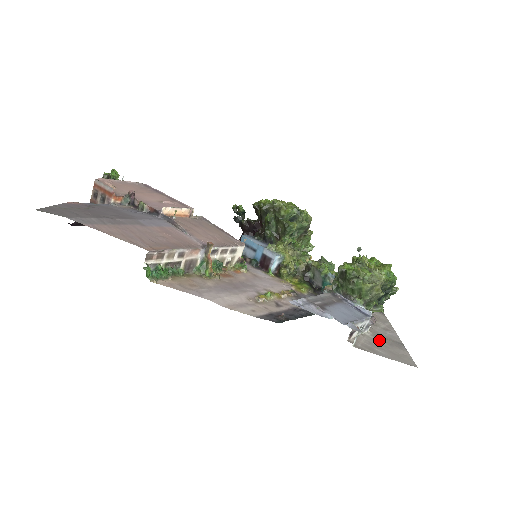
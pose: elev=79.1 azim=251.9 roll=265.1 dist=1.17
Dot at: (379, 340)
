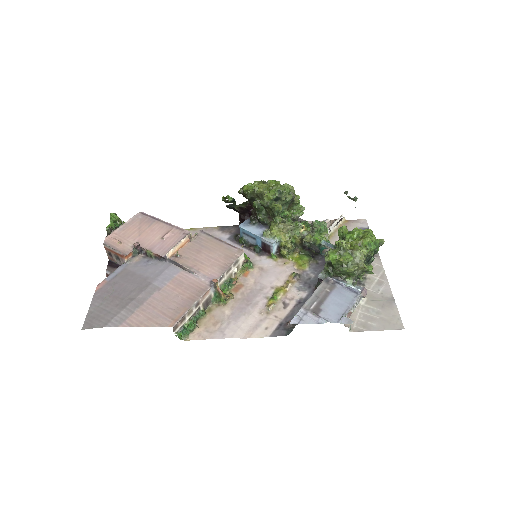
Dot at: (372, 306)
